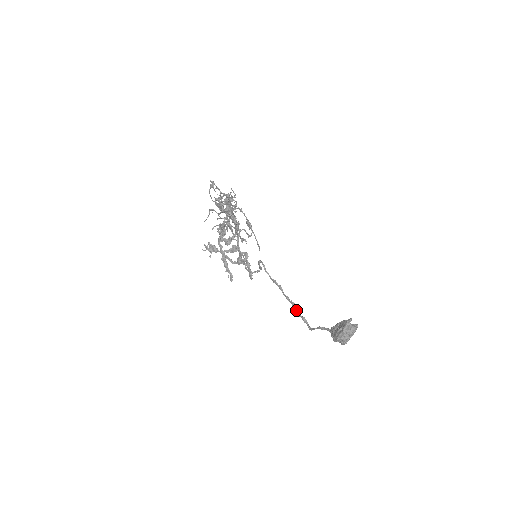
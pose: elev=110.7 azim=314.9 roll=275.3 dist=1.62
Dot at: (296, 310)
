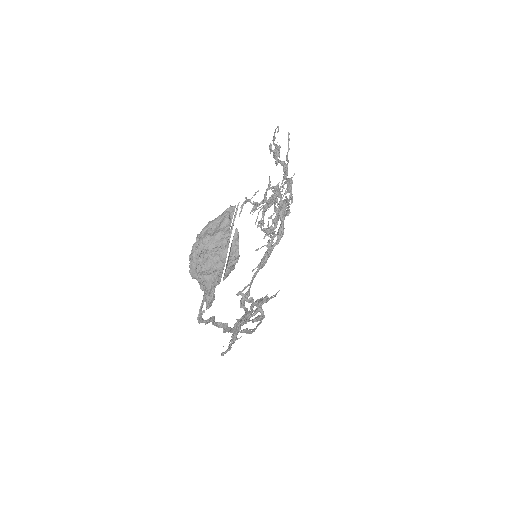
Dot at: (221, 323)
